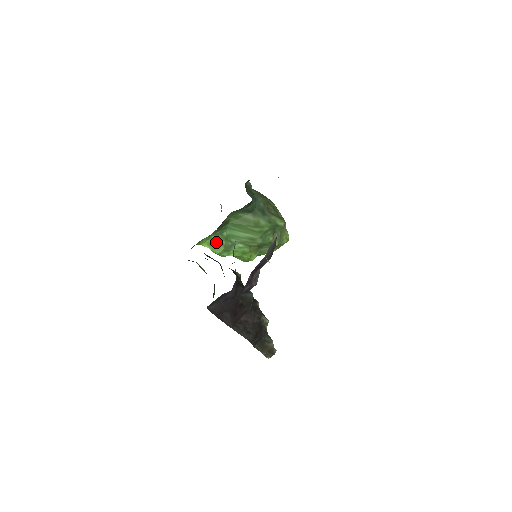
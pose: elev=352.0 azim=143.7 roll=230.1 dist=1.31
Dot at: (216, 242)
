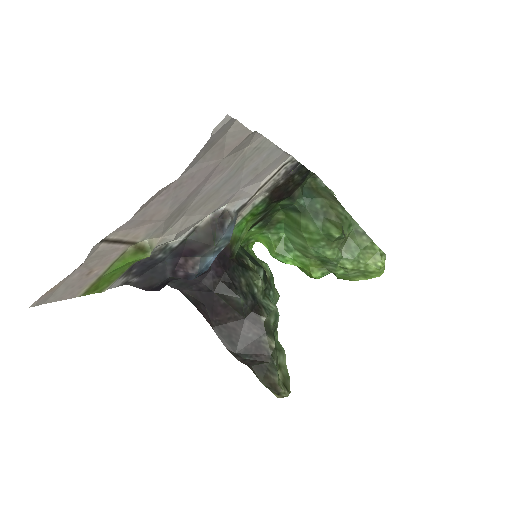
Dot at: (271, 242)
